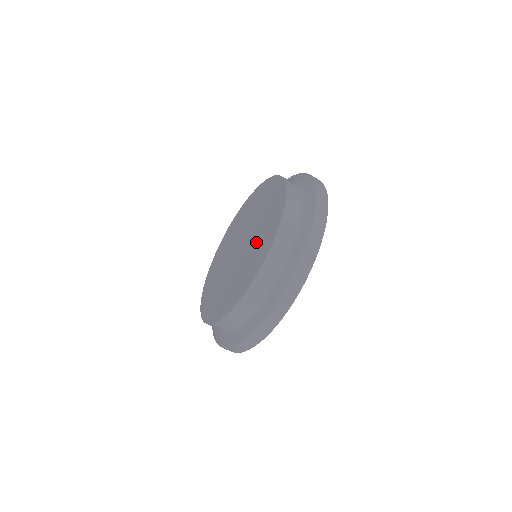
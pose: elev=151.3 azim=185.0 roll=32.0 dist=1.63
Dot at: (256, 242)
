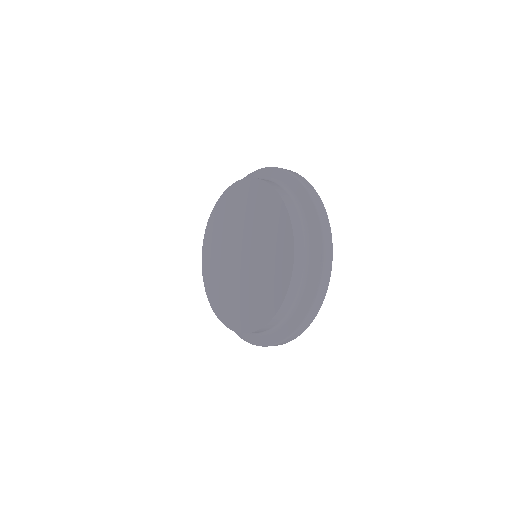
Dot at: (262, 229)
